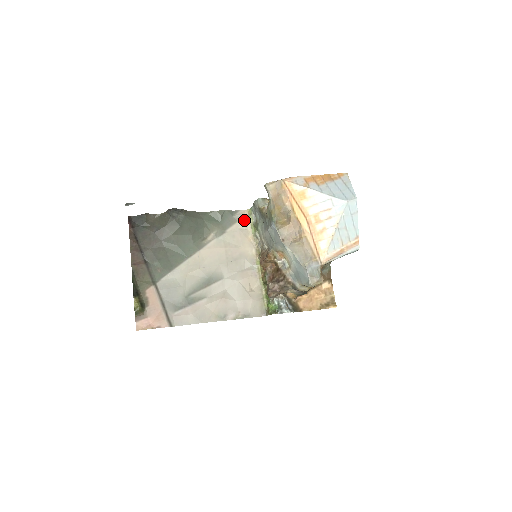
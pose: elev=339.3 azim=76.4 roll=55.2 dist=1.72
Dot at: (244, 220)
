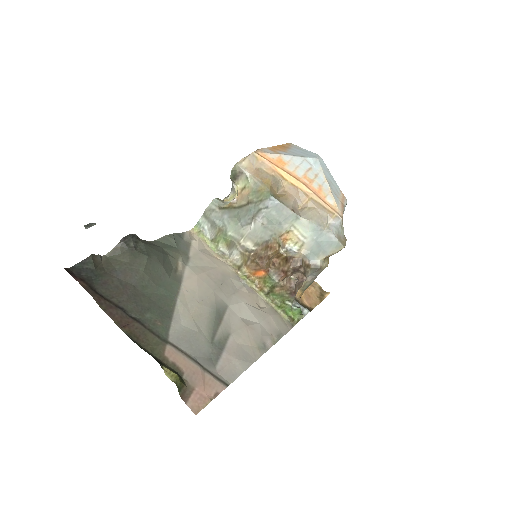
Dot at: (196, 240)
